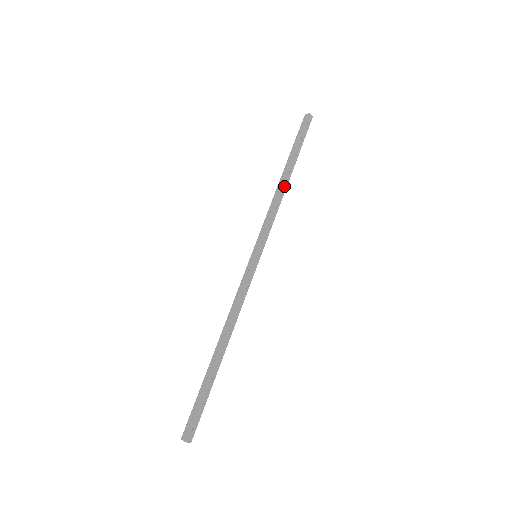
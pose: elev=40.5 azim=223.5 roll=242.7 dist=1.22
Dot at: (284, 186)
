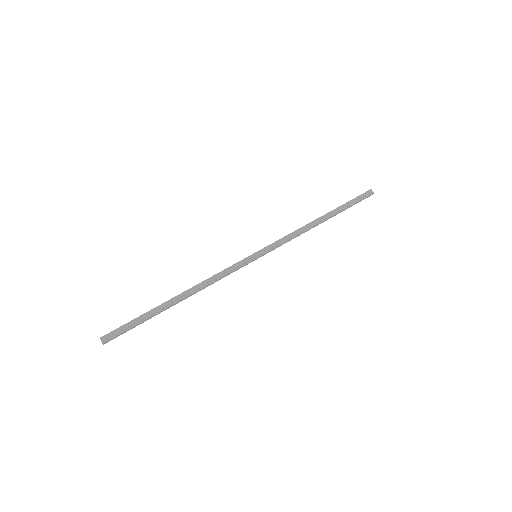
Dot at: (315, 226)
